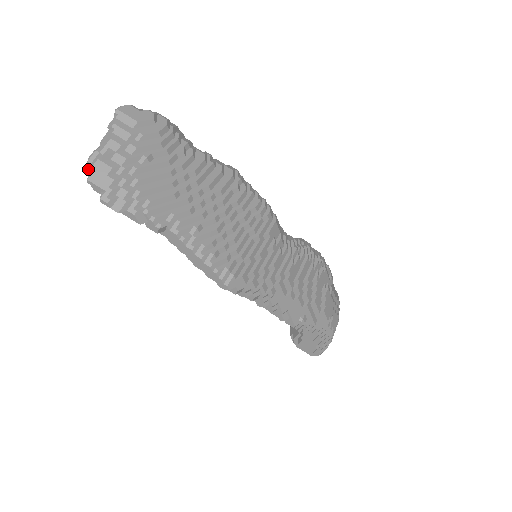
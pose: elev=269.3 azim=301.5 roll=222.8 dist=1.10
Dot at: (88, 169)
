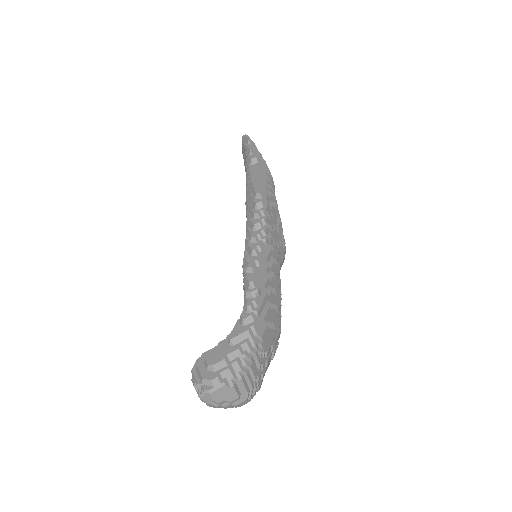
Dot at: occluded
